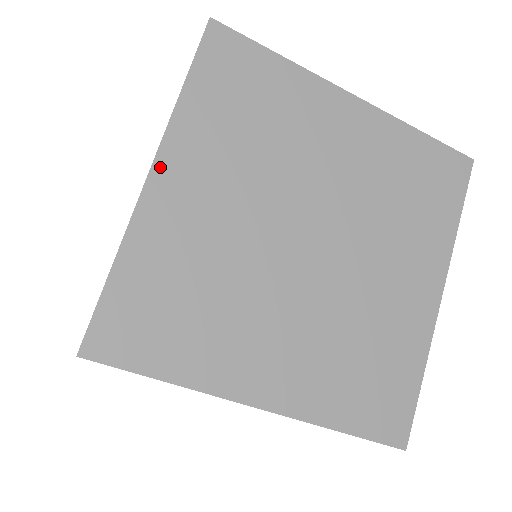
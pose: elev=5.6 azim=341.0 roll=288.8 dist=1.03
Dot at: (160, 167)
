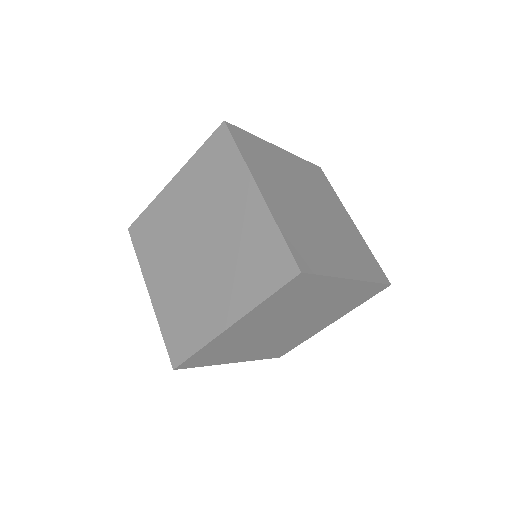
Dot at: (150, 288)
